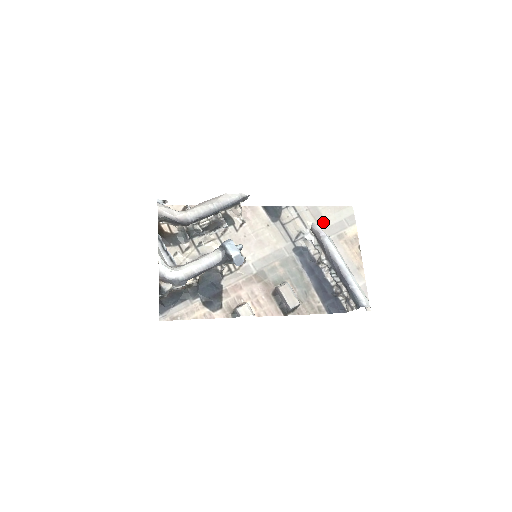
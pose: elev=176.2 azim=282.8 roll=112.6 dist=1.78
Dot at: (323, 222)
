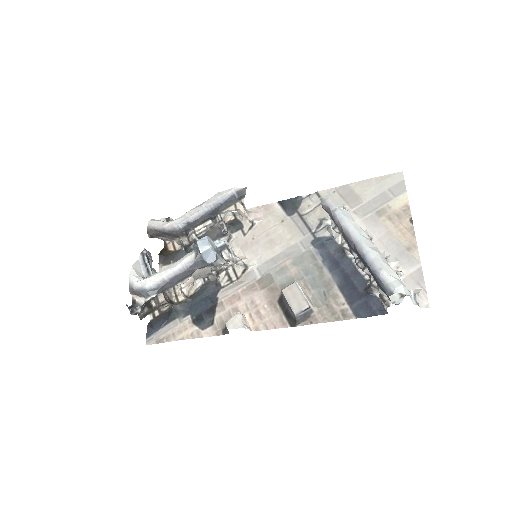
Dot at: (356, 200)
